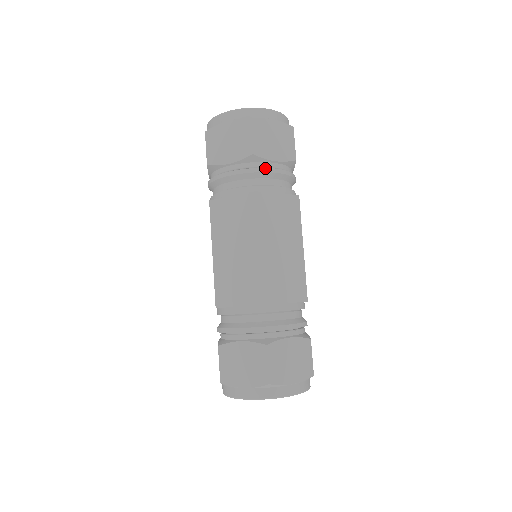
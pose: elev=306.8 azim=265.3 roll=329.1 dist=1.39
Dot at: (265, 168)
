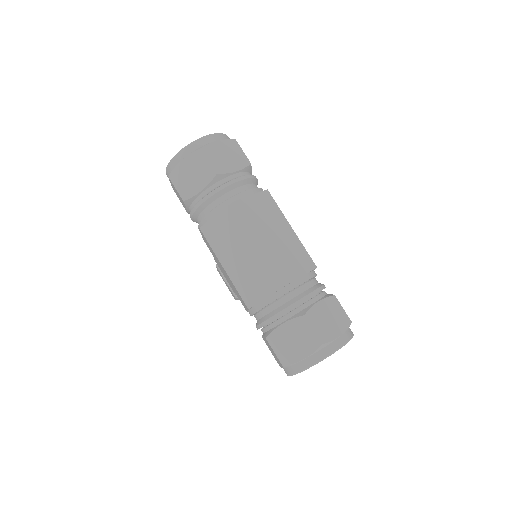
Dot at: (231, 180)
